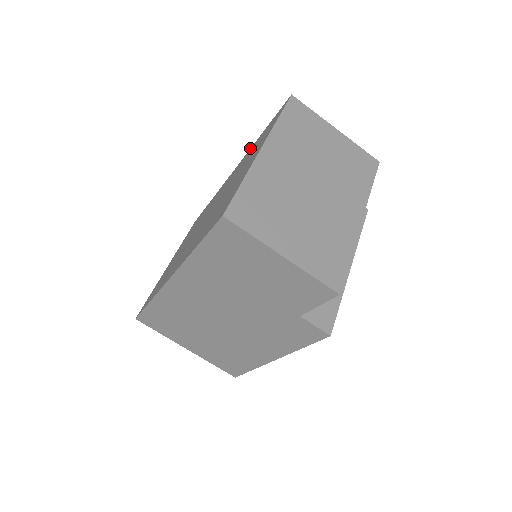
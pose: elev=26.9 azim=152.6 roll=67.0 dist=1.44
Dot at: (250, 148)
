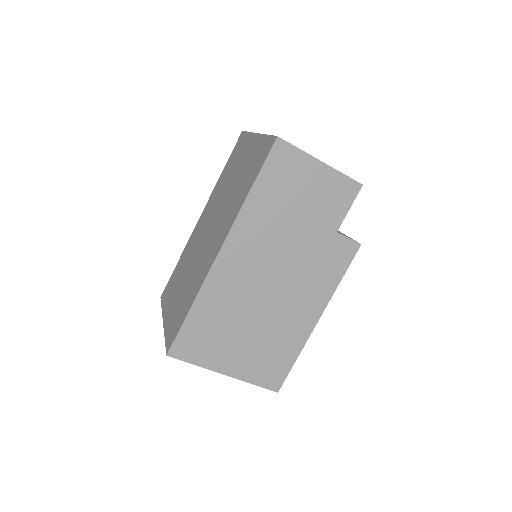
Dot at: occluded
